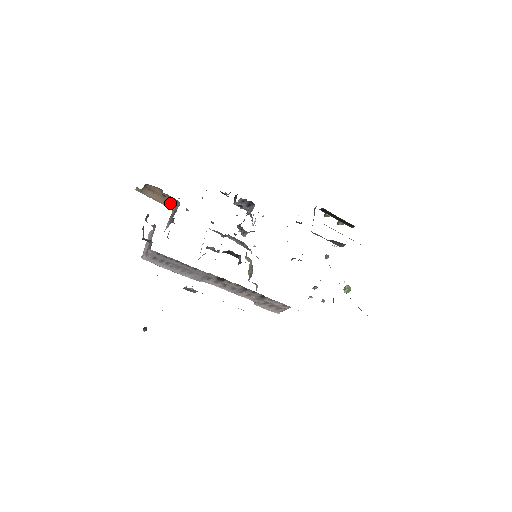
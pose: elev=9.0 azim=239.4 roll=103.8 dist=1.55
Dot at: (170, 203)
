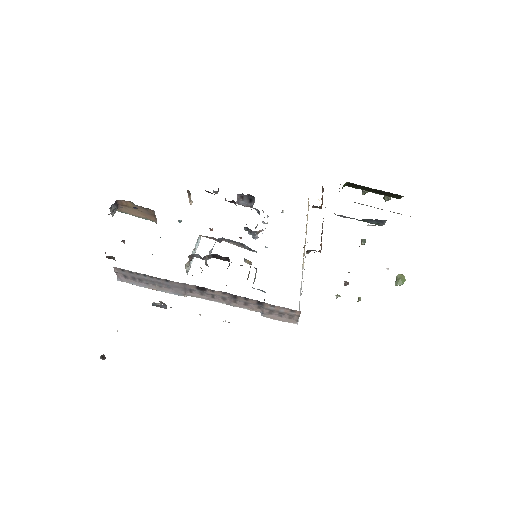
Dot at: (149, 216)
